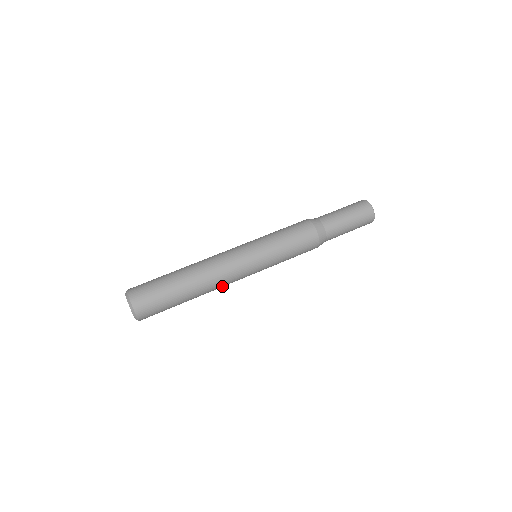
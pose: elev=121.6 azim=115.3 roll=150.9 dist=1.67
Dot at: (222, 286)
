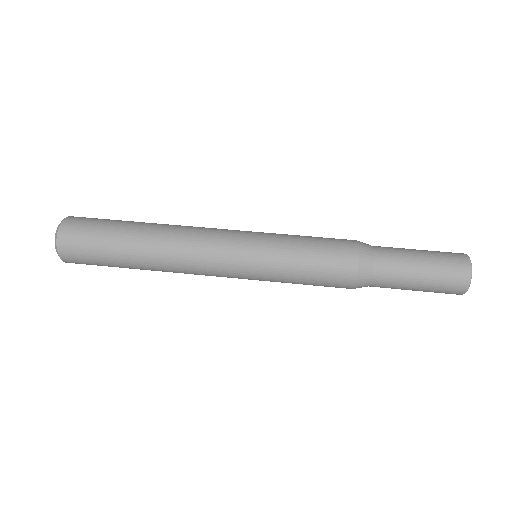
Dot at: occluded
